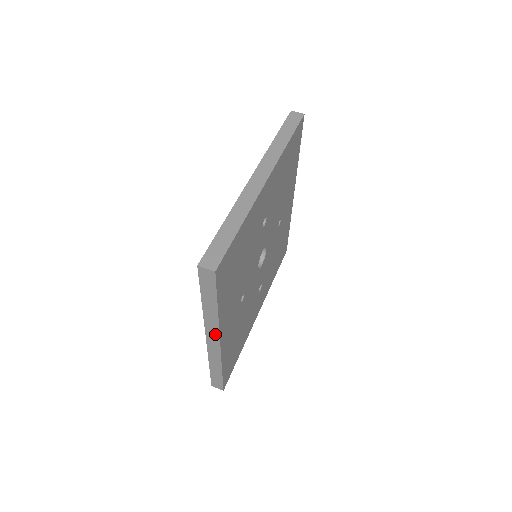
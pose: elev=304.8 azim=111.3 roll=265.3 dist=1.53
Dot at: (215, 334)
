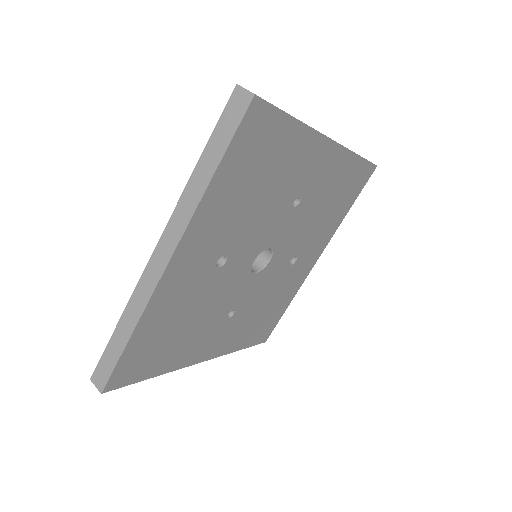
Dot at: occluded
